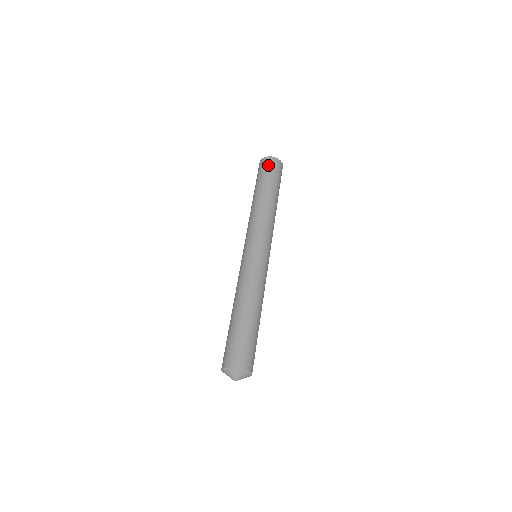
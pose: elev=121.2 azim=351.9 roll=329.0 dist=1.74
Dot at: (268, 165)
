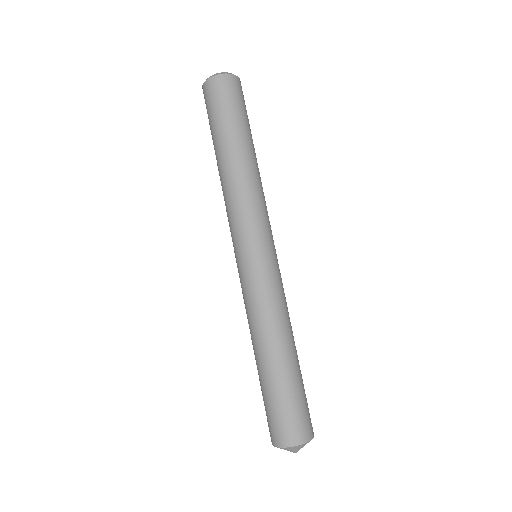
Dot at: (219, 94)
